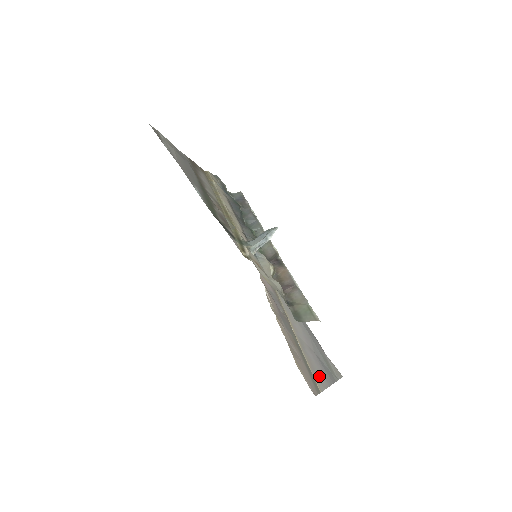
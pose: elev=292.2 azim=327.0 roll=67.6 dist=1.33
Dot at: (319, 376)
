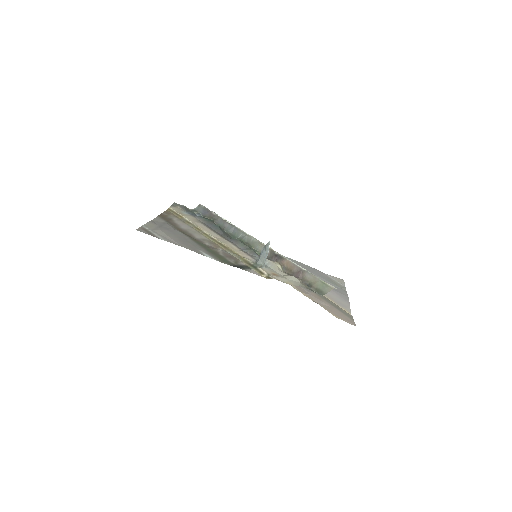
Dot at: (341, 303)
